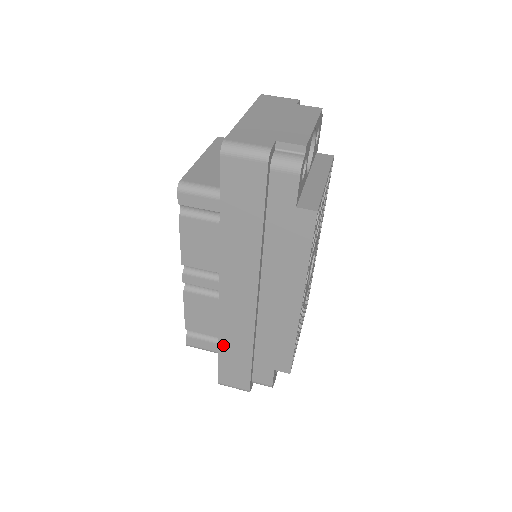
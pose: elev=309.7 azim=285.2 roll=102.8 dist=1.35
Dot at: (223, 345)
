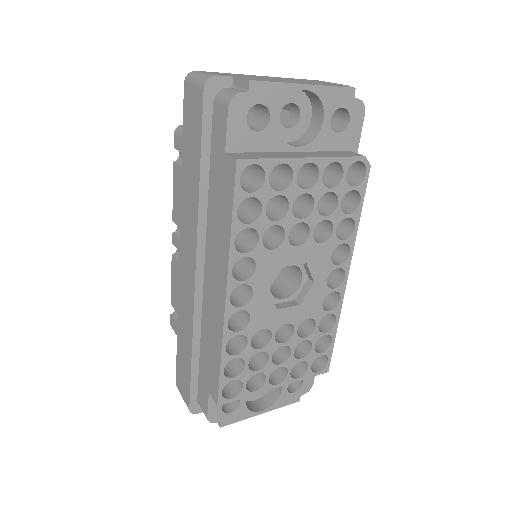
Dot at: (179, 331)
